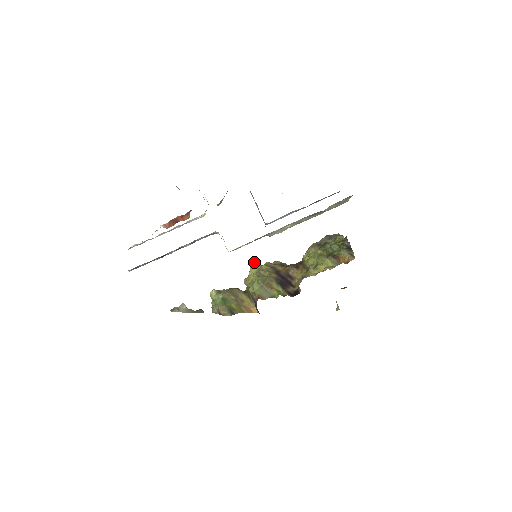
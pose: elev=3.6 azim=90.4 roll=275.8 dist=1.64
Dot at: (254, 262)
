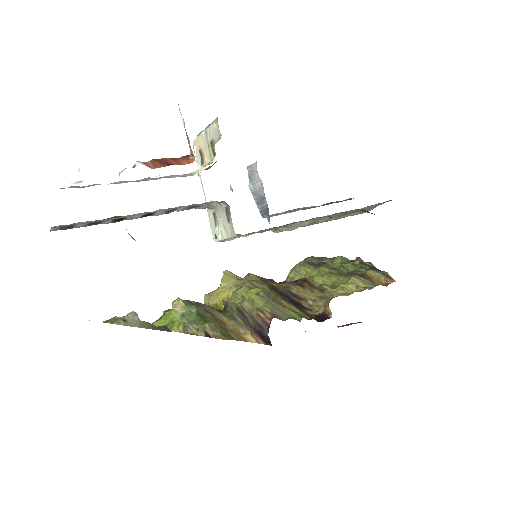
Dot at: occluded
